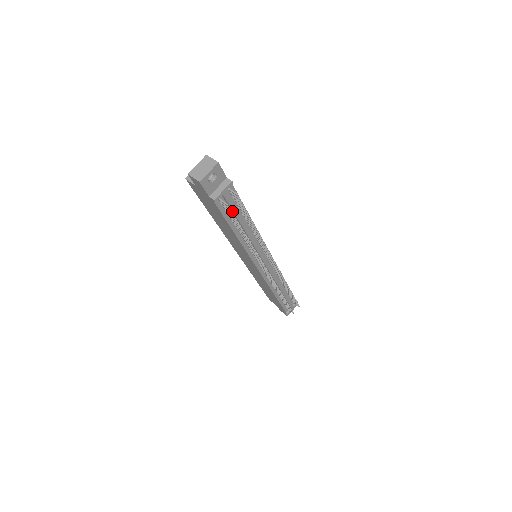
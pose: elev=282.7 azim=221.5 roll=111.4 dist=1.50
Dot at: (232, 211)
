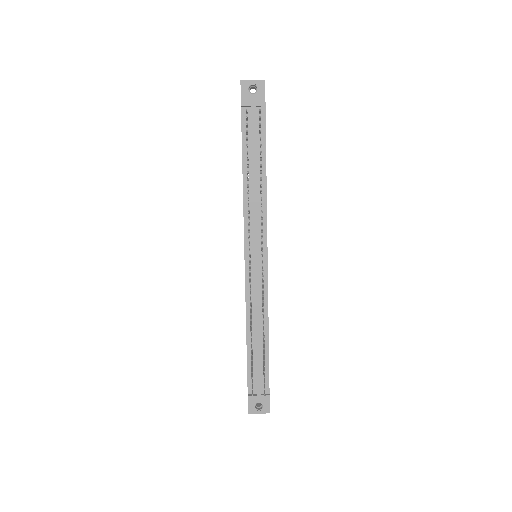
Dot at: (252, 138)
